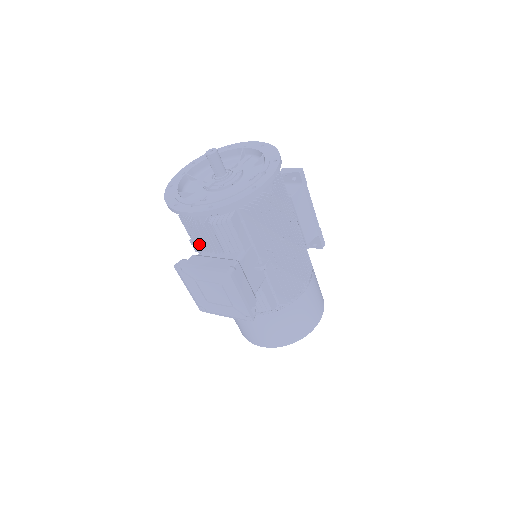
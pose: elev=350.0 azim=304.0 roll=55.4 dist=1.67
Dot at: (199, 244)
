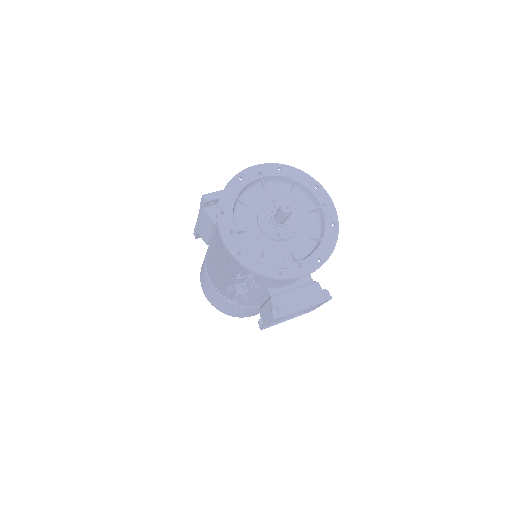
Dot at: (273, 287)
